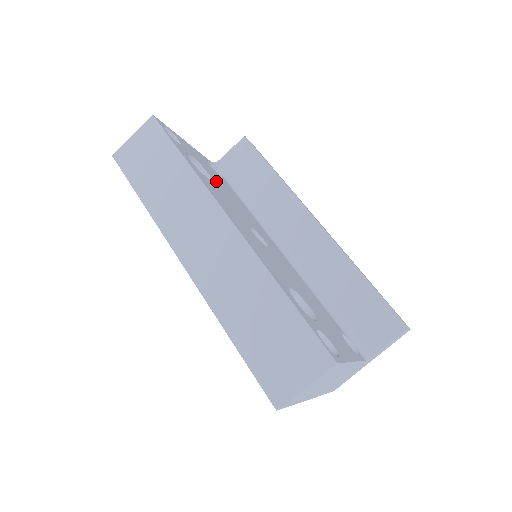
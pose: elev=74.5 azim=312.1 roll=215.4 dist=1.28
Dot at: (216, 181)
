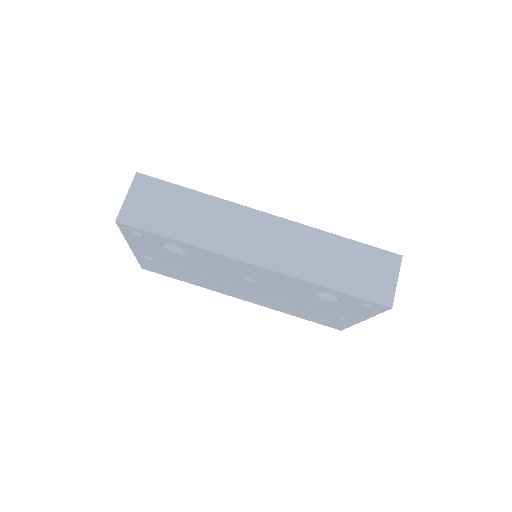
Dot at: occluded
